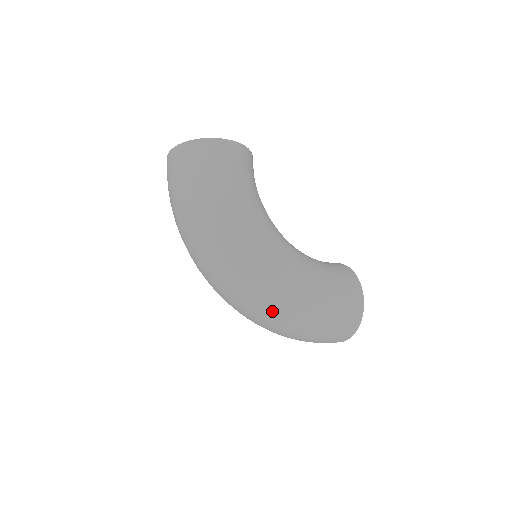
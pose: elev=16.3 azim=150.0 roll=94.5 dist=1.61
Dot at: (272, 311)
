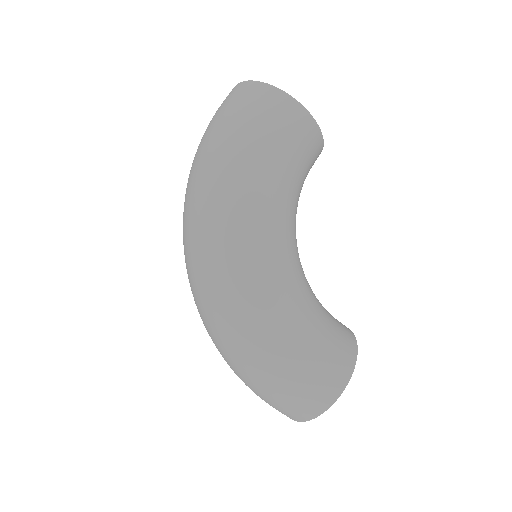
Dot at: (223, 323)
